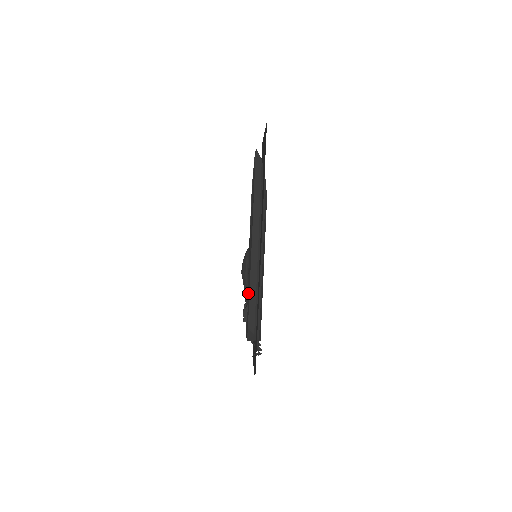
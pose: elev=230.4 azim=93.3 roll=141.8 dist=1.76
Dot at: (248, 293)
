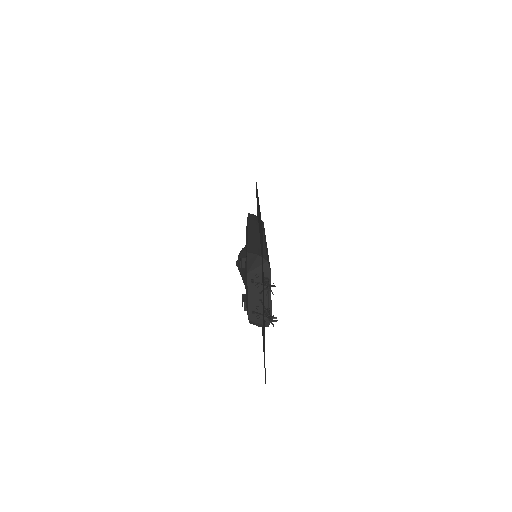
Dot at: (246, 245)
